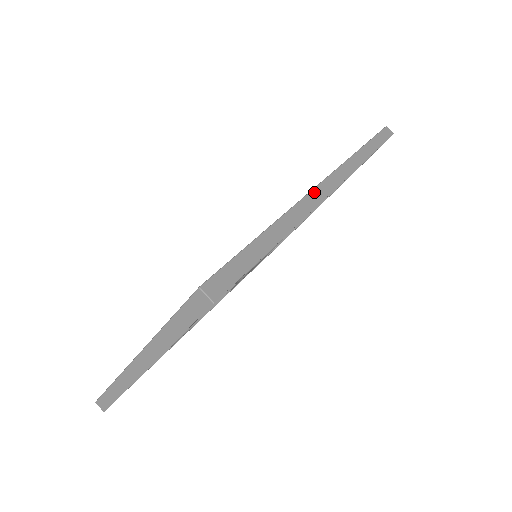
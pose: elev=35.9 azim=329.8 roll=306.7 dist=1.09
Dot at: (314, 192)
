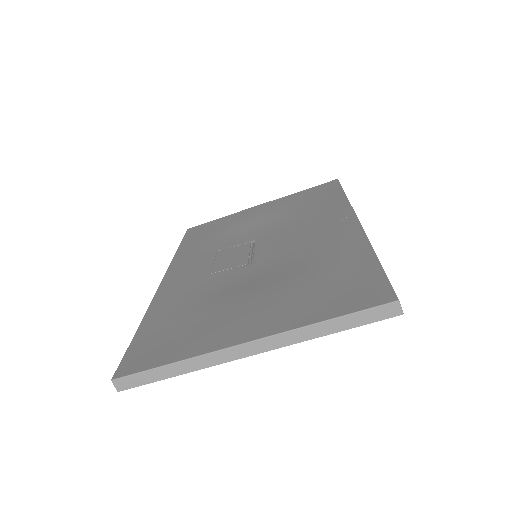
Dot at: (363, 229)
